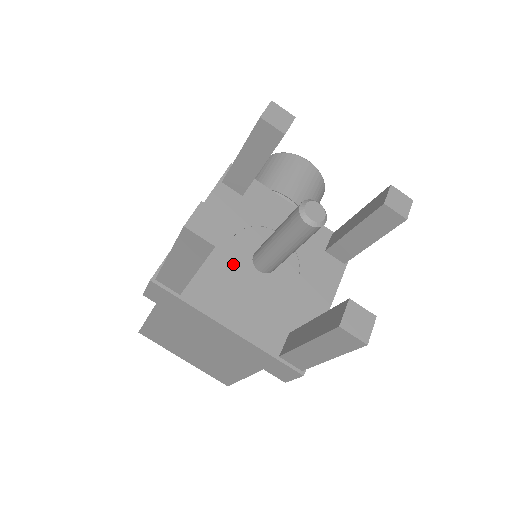
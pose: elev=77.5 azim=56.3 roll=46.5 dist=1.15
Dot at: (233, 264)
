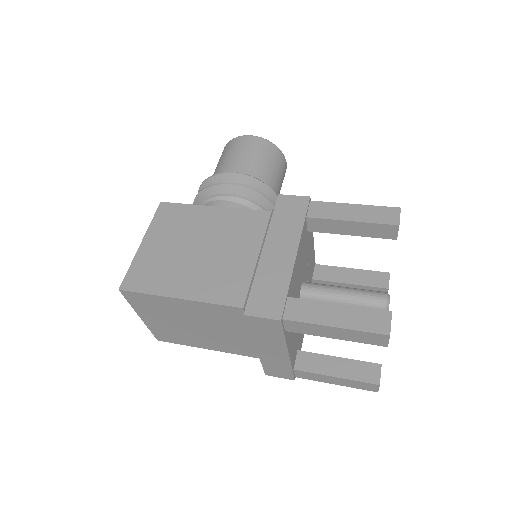
Dot at: (297, 297)
